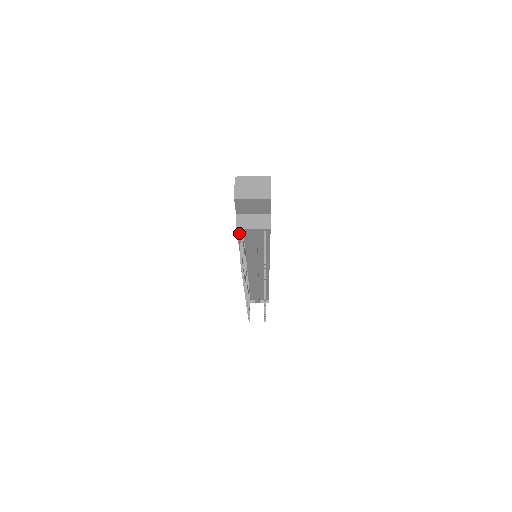
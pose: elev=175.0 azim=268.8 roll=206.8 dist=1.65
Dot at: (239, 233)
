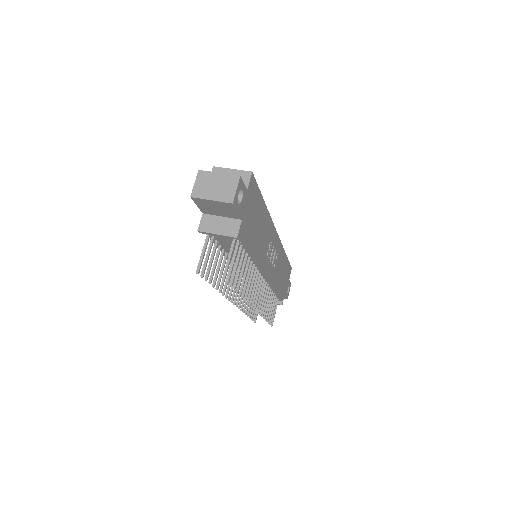
Dot at: occluded
